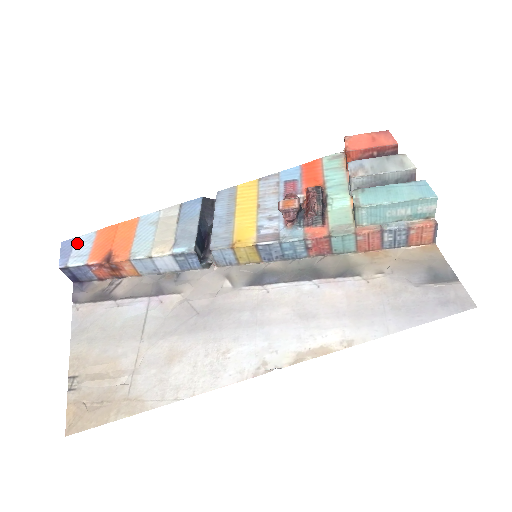
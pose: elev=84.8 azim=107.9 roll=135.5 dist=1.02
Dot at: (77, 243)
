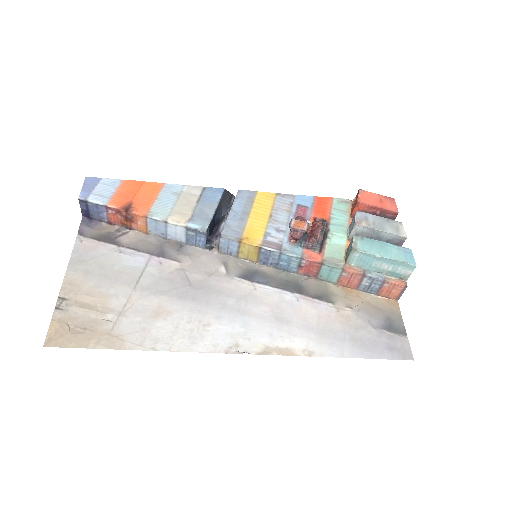
Dot at: (101, 183)
